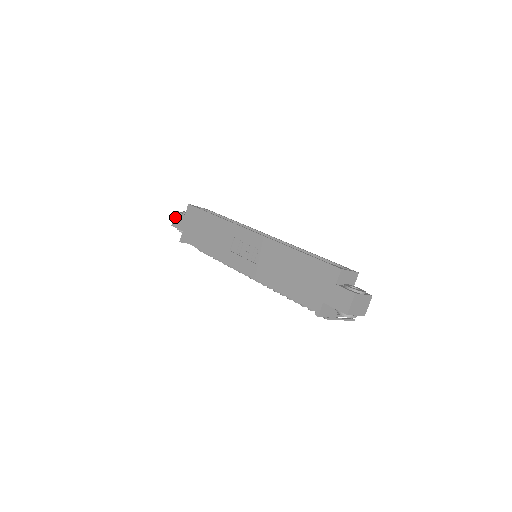
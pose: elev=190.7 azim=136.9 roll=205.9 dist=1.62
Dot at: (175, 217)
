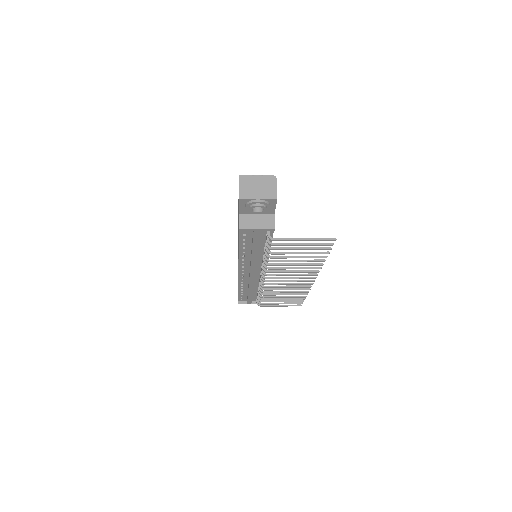
Dot at: occluded
